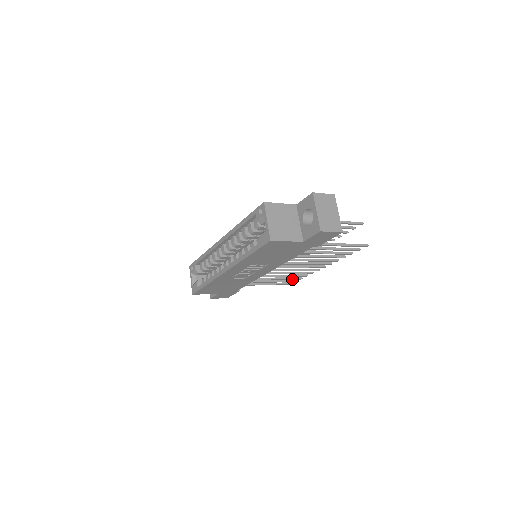
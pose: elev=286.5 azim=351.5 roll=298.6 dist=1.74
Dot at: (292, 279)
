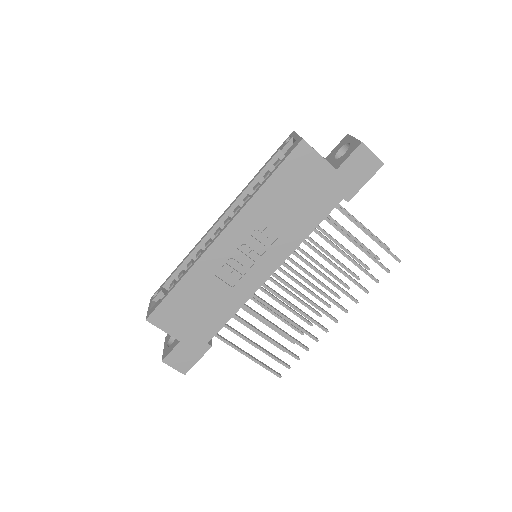
Dot at: (286, 351)
